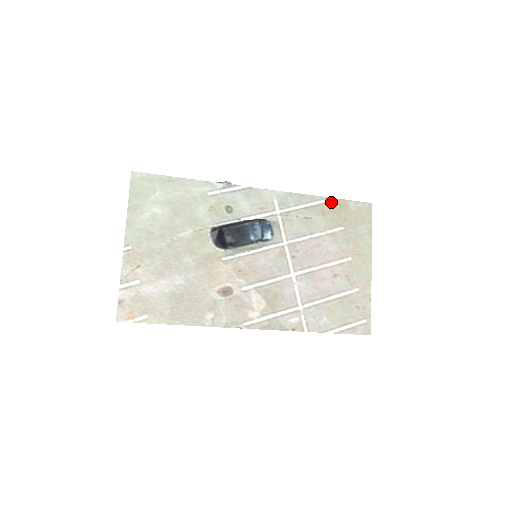
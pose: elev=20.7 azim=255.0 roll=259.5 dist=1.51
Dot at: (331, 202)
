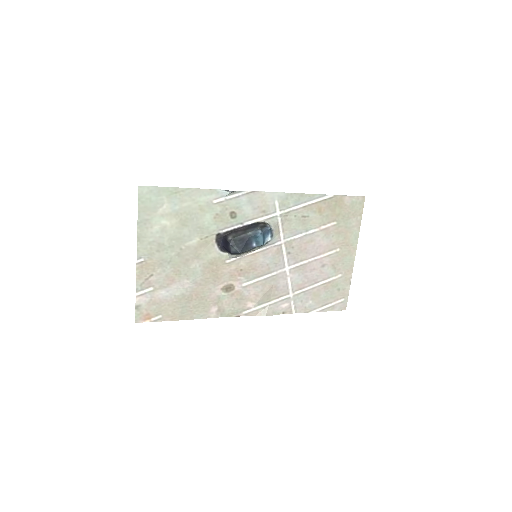
Dot at: (328, 199)
